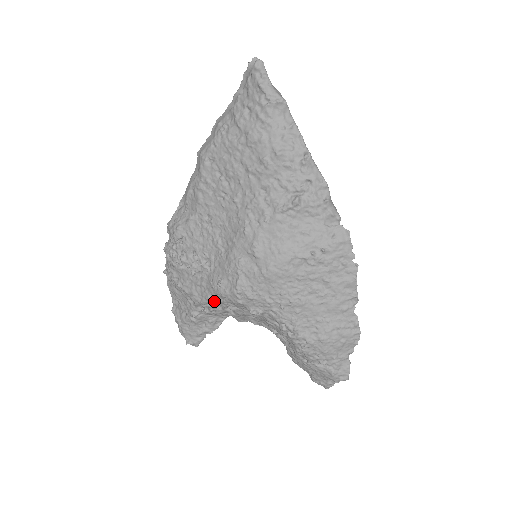
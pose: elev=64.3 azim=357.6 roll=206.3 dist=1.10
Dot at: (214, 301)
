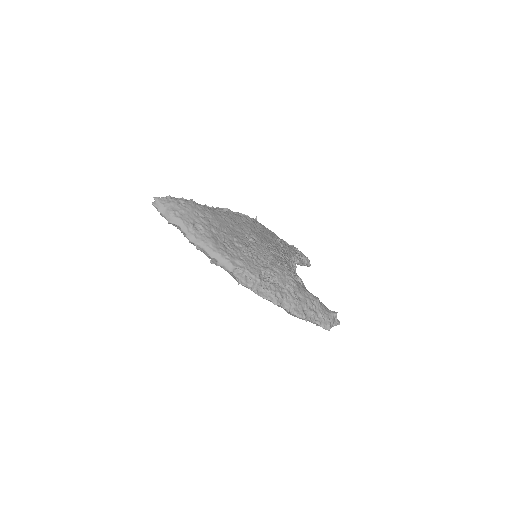
Dot at: occluded
